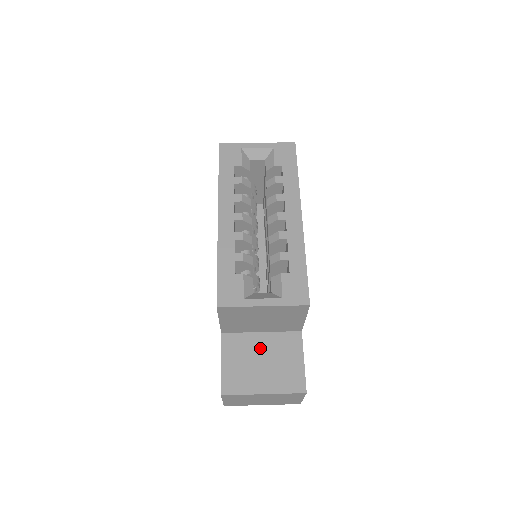
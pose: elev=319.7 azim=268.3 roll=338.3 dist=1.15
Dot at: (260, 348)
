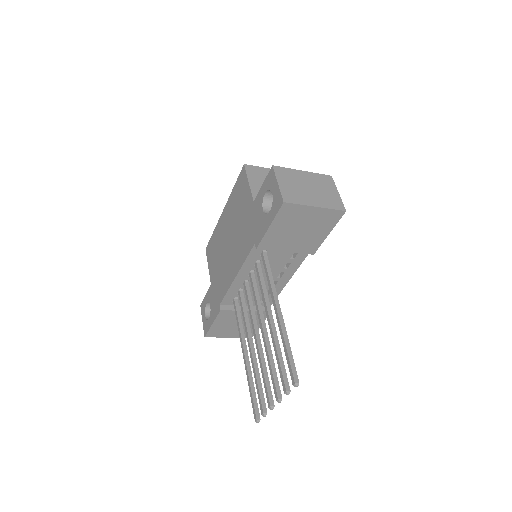
Dot at: occluded
